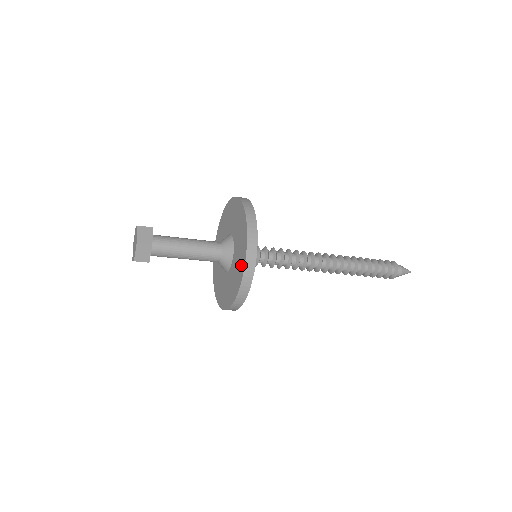
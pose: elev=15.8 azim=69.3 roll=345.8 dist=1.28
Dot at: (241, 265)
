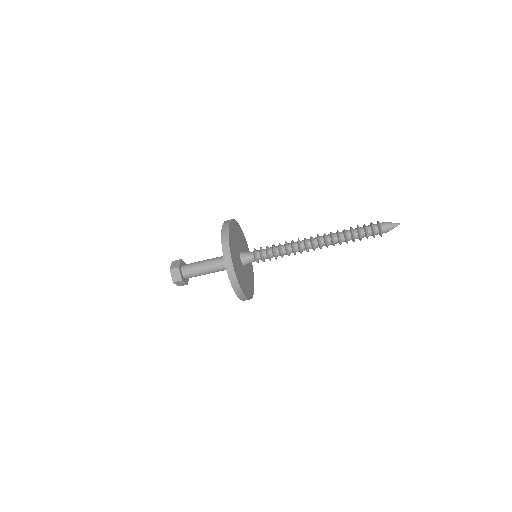
Dot at: occluded
